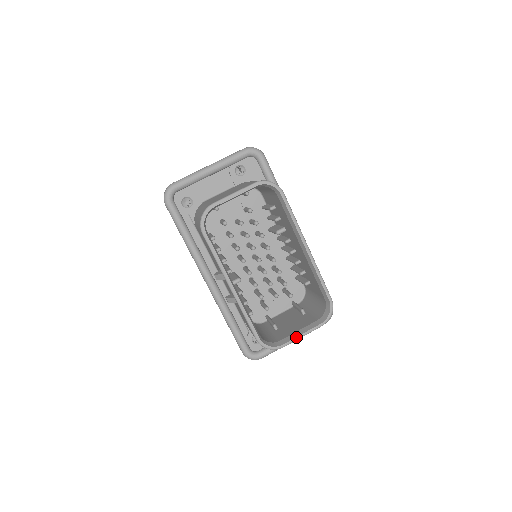
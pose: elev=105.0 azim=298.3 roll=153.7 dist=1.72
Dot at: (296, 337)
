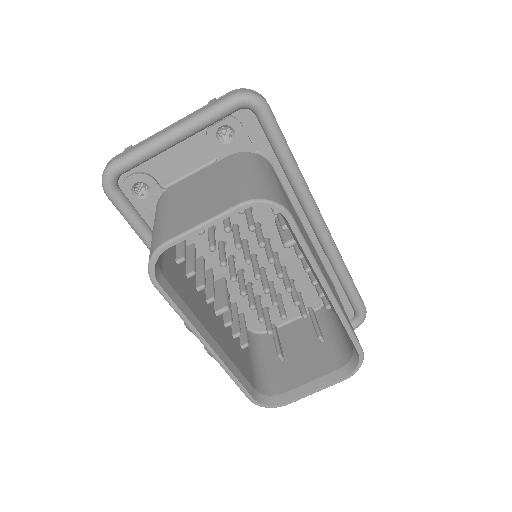
Dot at: (306, 394)
